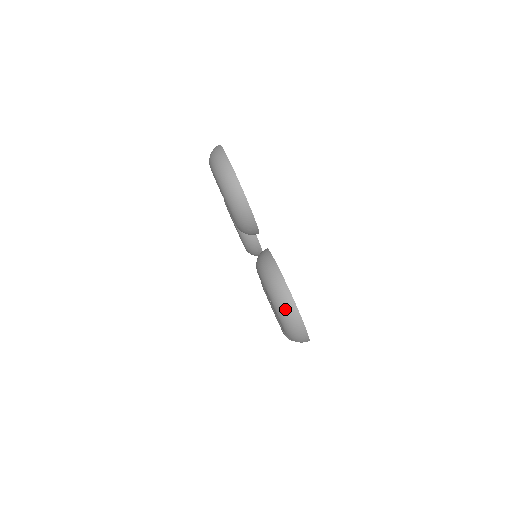
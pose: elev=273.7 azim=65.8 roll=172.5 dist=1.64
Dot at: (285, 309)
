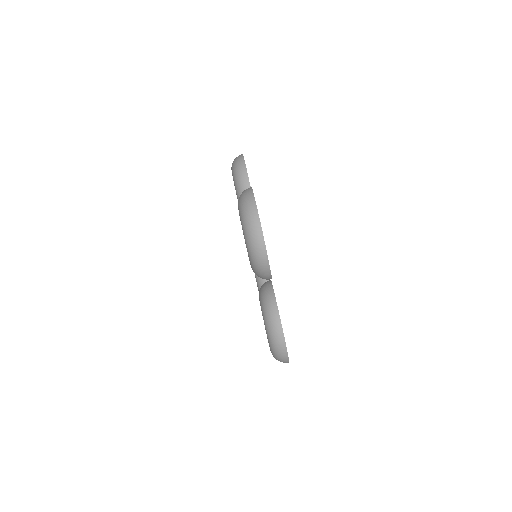
Dot at: (245, 203)
